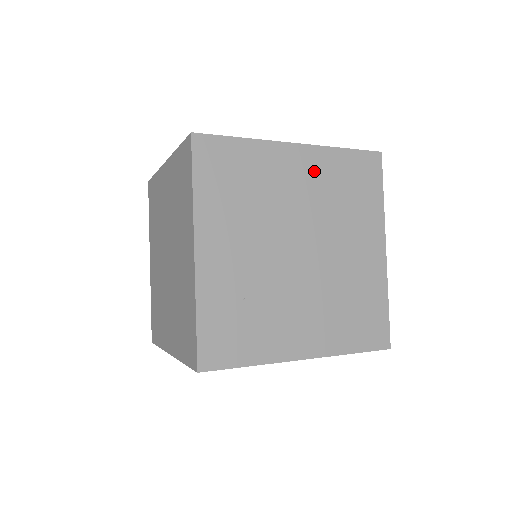
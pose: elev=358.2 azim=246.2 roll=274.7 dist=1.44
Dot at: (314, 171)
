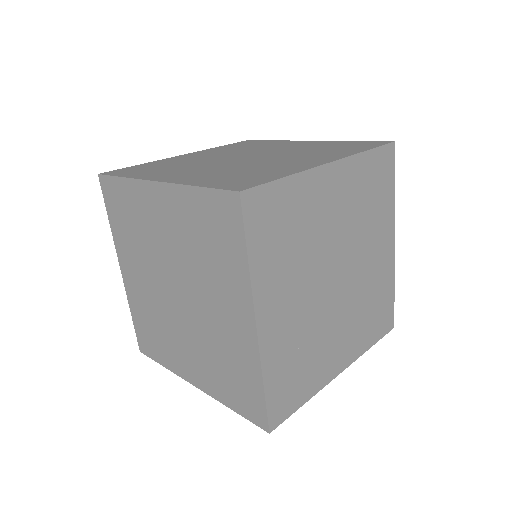
Dot at: (346, 188)
